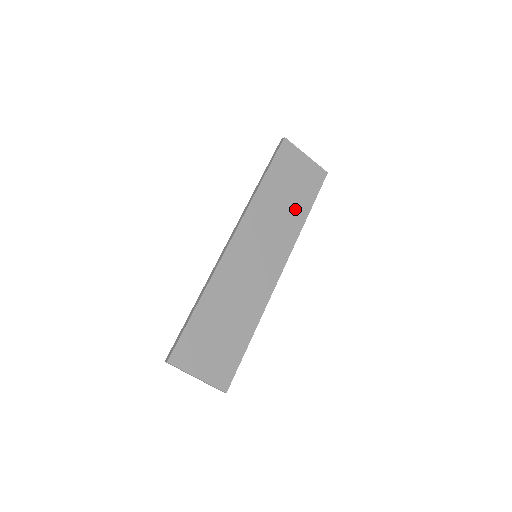
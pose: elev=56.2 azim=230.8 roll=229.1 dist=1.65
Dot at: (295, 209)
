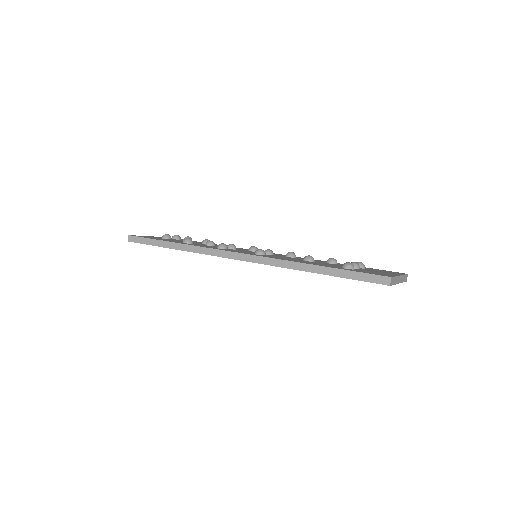
Dot at: occluded
